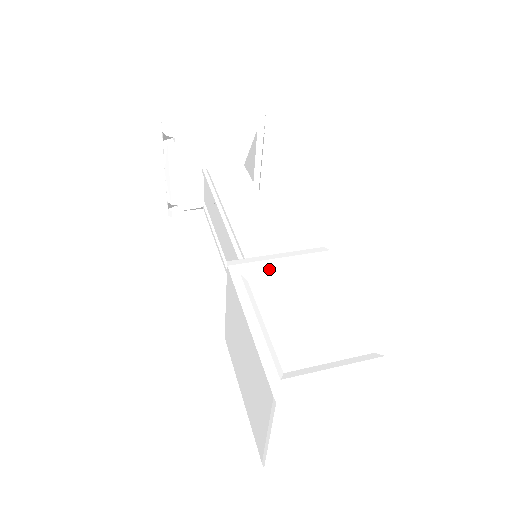
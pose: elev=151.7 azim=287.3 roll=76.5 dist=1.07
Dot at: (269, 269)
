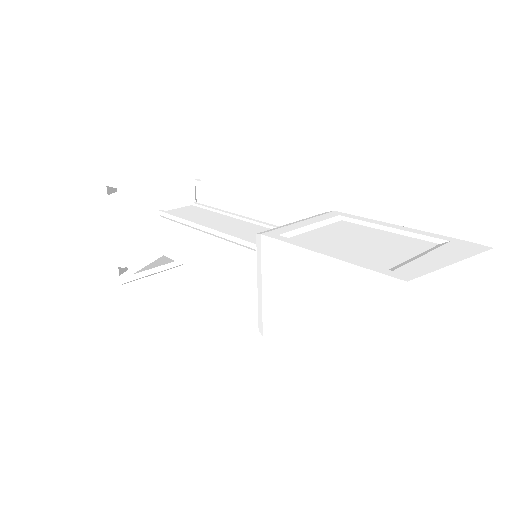
Dot at: (299, 228)
